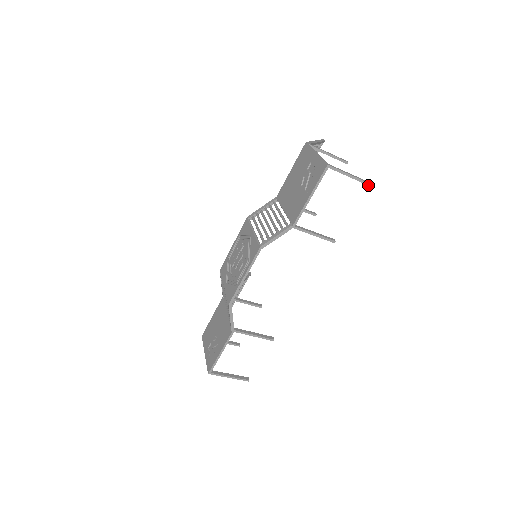
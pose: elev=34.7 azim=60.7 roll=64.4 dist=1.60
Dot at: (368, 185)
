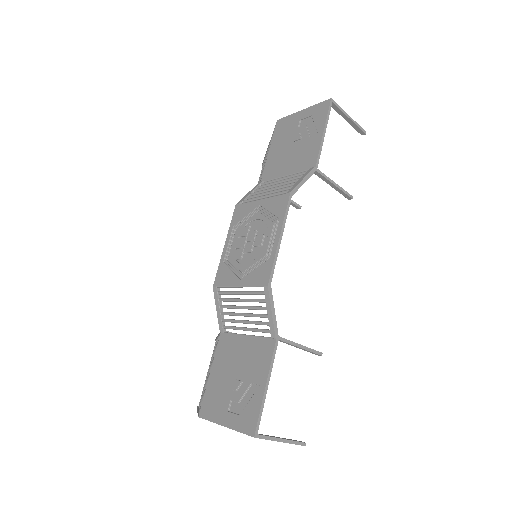
Dot at: (363, 132)
